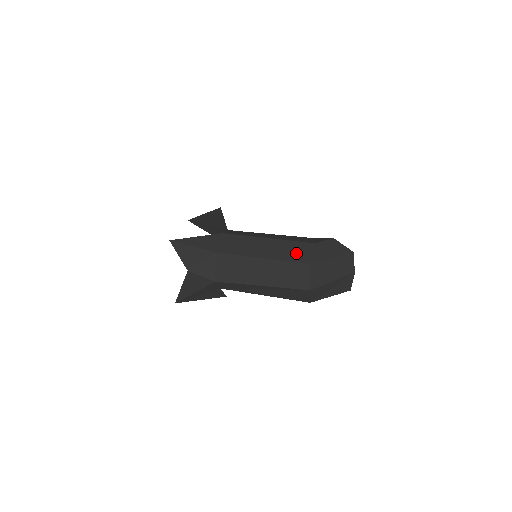
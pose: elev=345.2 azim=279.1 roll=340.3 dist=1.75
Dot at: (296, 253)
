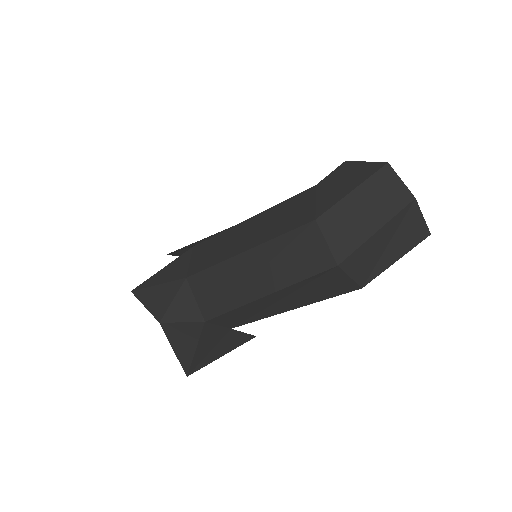
Dot at: (290, 216)
